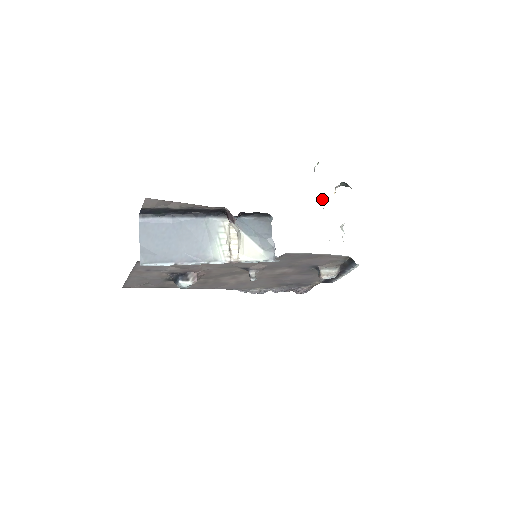
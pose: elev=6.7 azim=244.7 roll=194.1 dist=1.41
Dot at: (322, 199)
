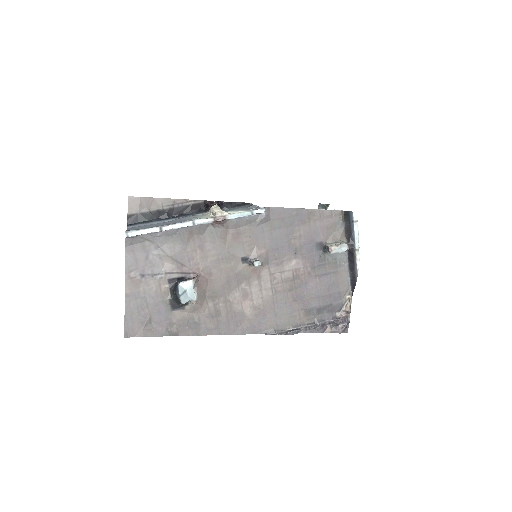
Dot at: occluded
